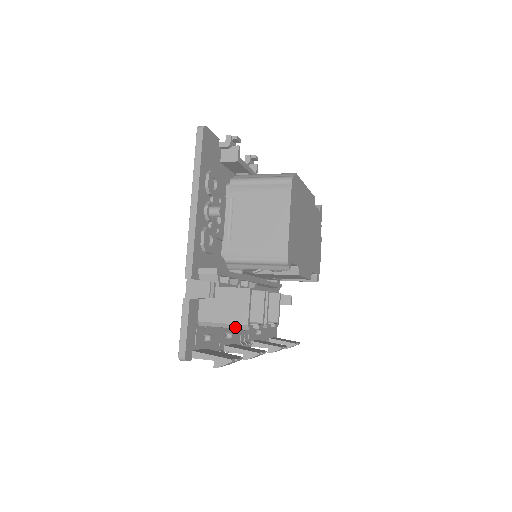
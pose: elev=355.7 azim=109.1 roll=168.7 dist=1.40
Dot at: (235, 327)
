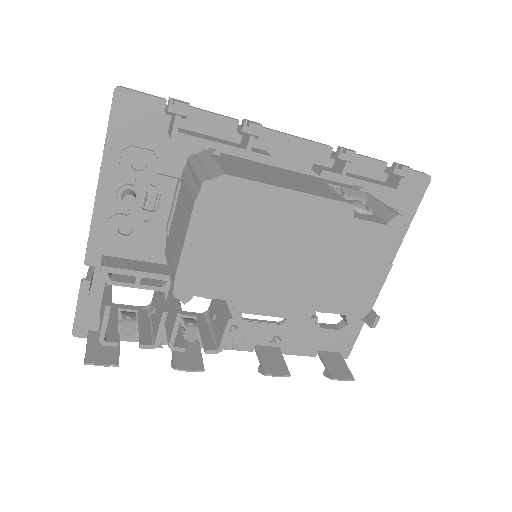
Dot at: occluded
